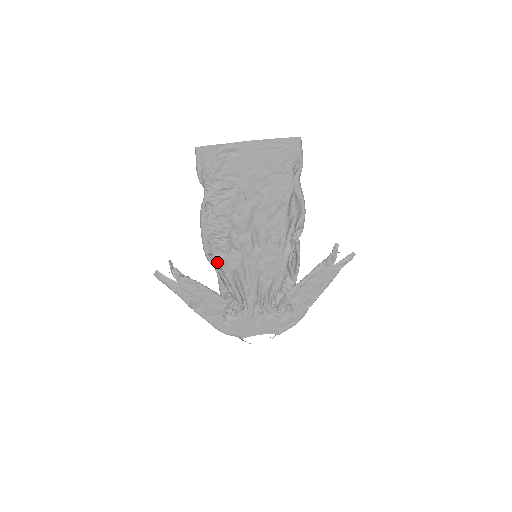
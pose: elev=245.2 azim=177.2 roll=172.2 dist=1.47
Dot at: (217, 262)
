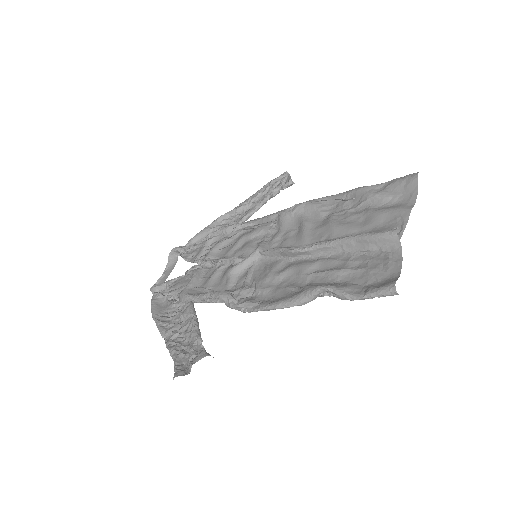
Dot at: occluded
